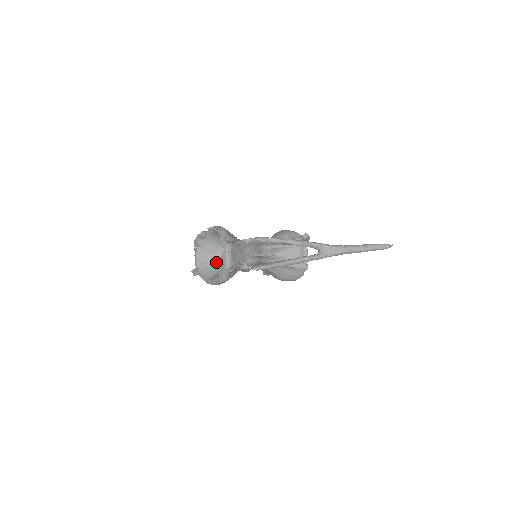
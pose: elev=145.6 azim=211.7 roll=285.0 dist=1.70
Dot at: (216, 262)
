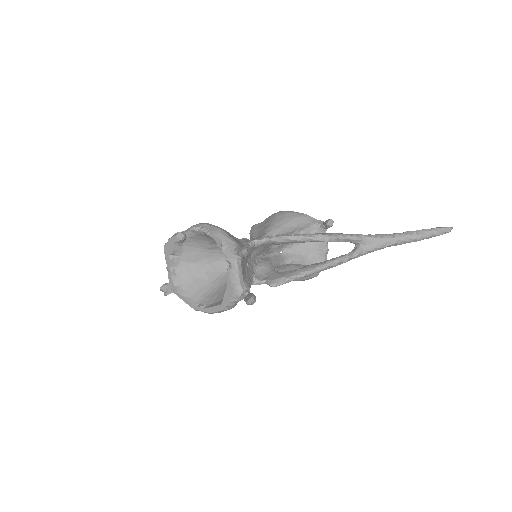
Dot at: (202, 274)
